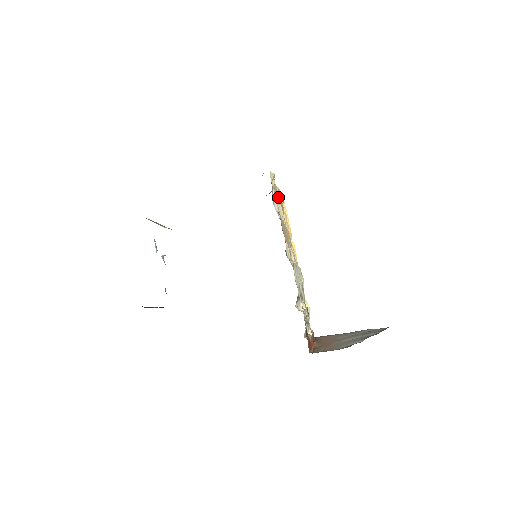
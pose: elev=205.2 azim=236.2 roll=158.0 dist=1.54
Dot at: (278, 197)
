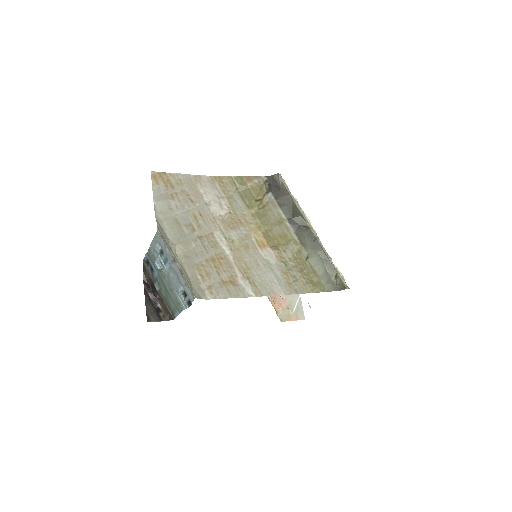
Dot at: occluded
